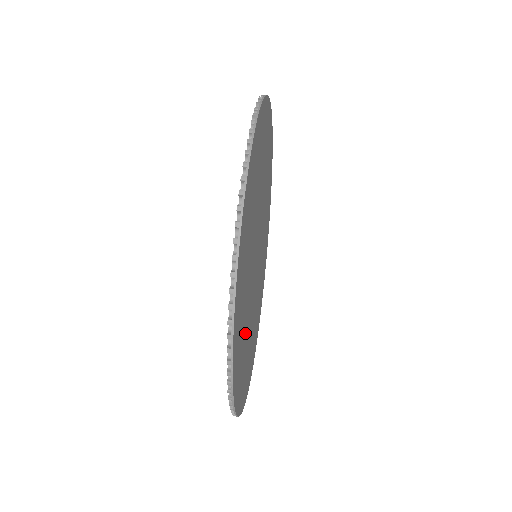
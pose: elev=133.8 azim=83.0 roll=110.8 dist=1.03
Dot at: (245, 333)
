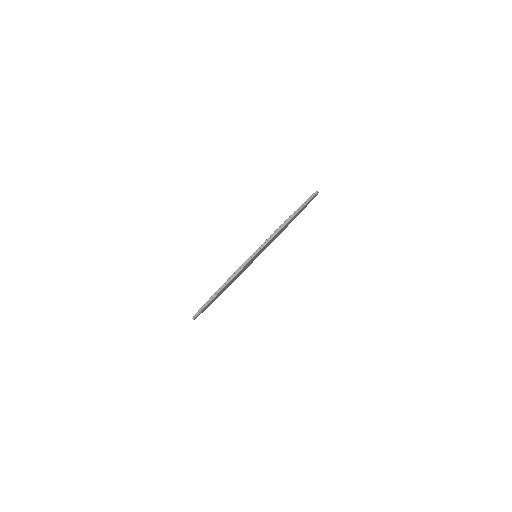
Dot at: occluded
